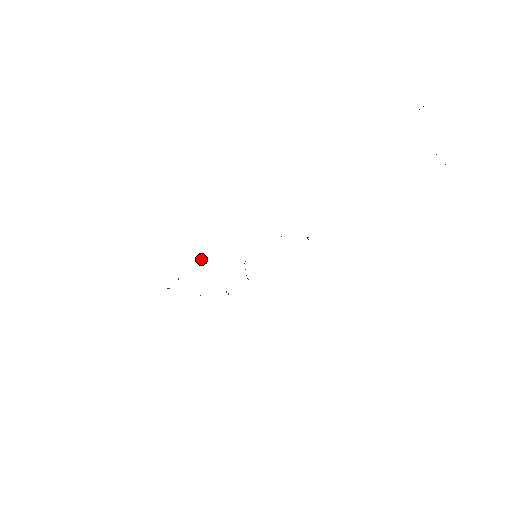
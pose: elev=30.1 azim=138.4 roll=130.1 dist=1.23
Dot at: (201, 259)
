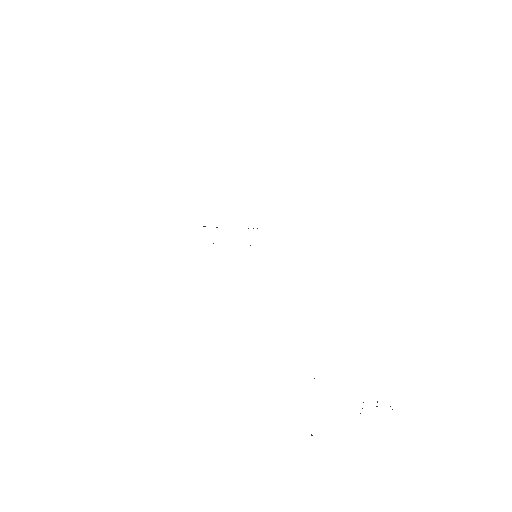
Dot at: occluded
